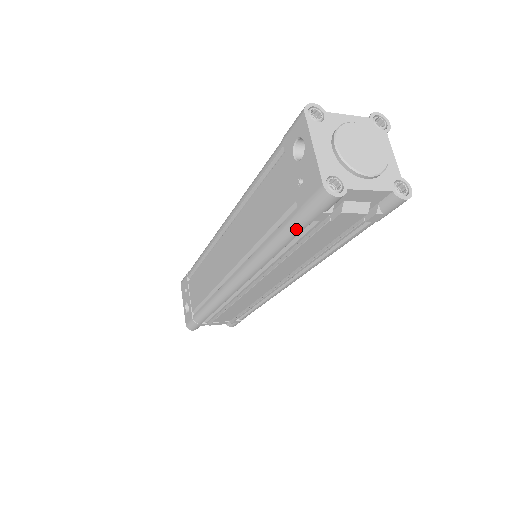
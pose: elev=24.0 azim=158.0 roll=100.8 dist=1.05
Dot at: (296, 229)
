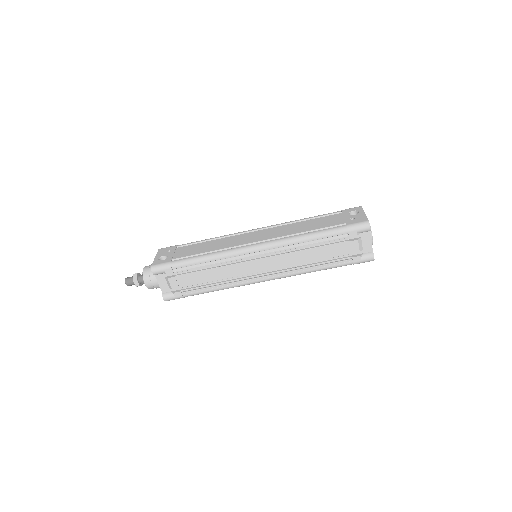
Dot at: (337, 232)
